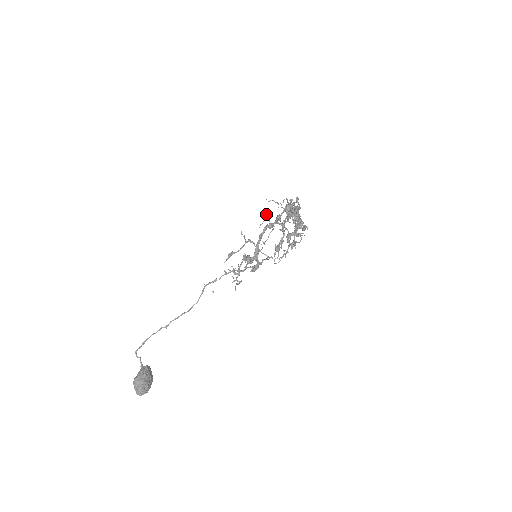
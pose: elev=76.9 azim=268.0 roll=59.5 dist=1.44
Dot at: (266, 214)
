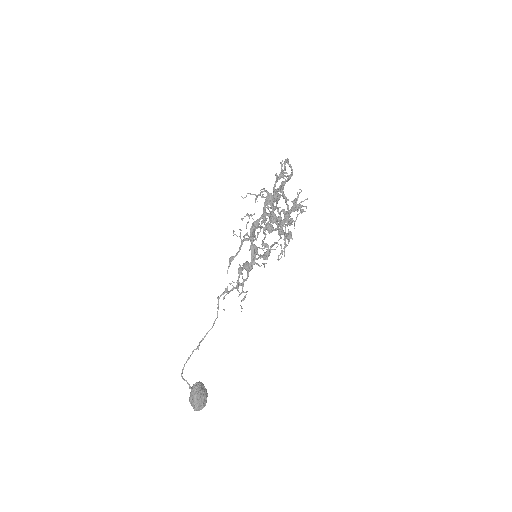
Dot at: (245, 216)
